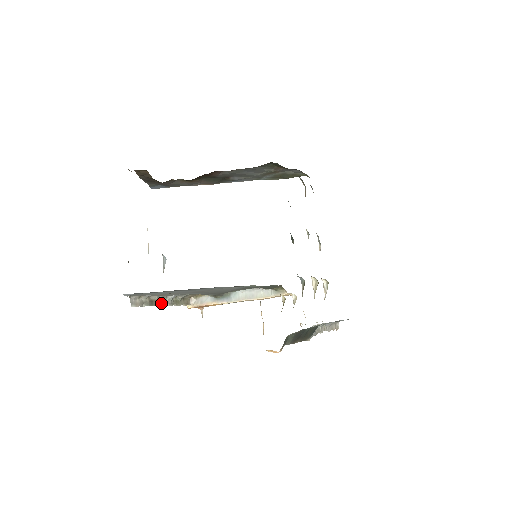
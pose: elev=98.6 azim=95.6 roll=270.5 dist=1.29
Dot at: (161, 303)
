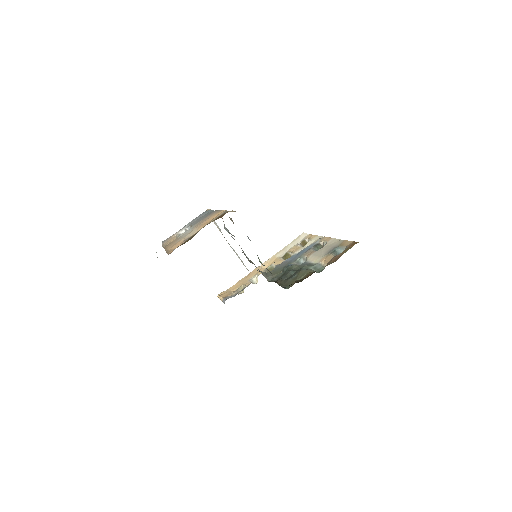
Dot at: occluded
